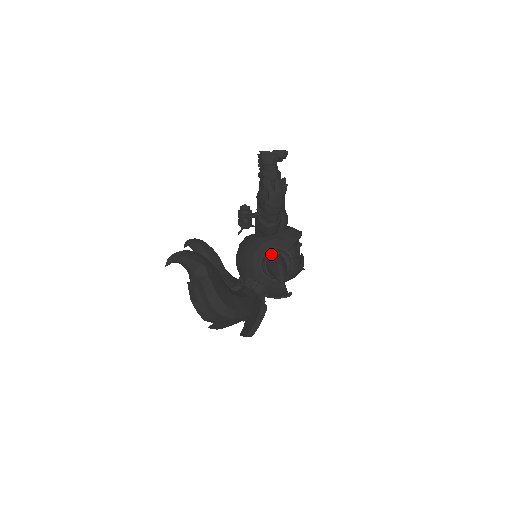
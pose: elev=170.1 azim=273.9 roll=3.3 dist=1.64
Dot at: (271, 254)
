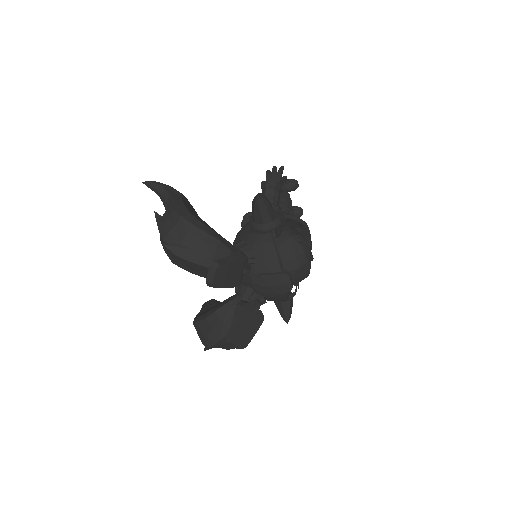
Dot at: occluded
